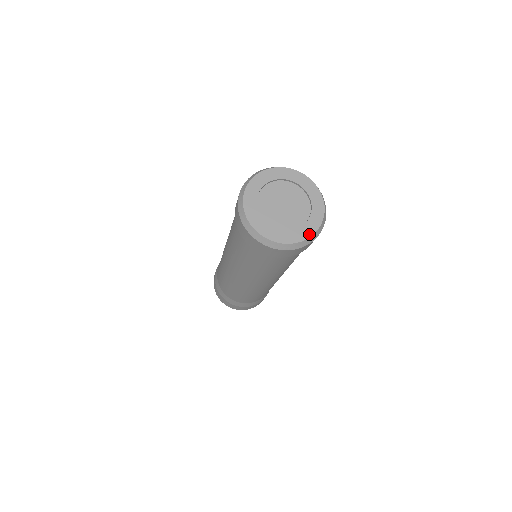
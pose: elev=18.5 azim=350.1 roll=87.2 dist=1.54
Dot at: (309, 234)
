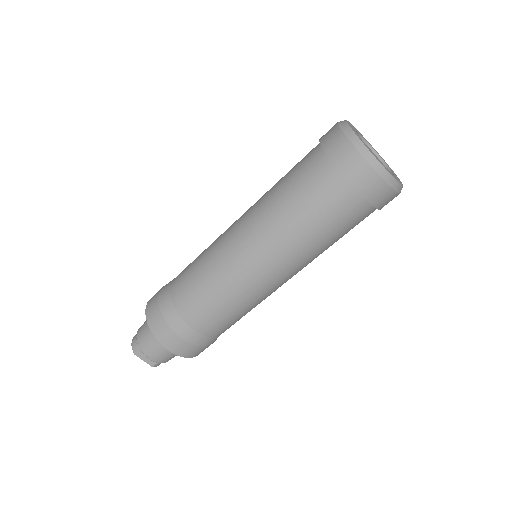
Dot at: (397, 180)
